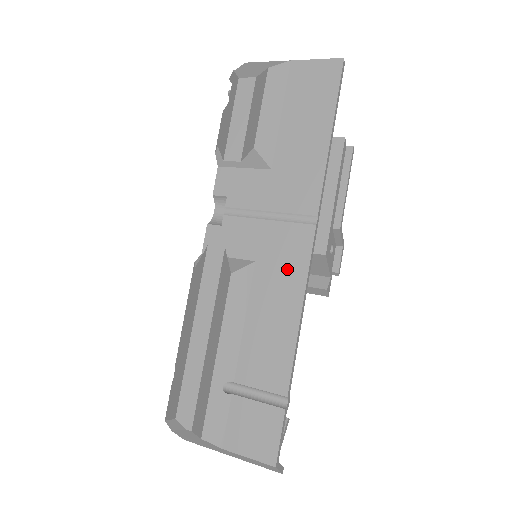
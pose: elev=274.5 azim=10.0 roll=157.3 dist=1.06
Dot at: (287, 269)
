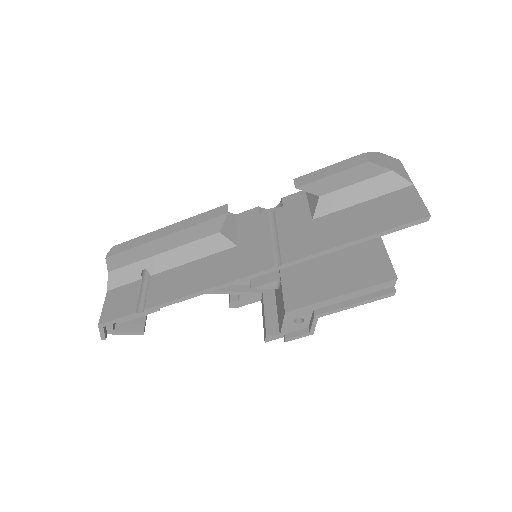
Dot at: (235, 266)
